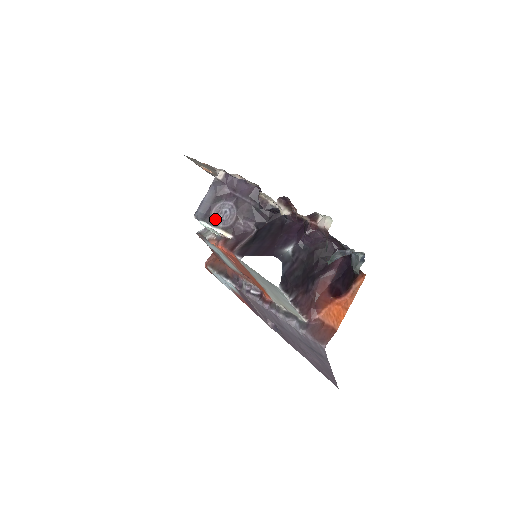
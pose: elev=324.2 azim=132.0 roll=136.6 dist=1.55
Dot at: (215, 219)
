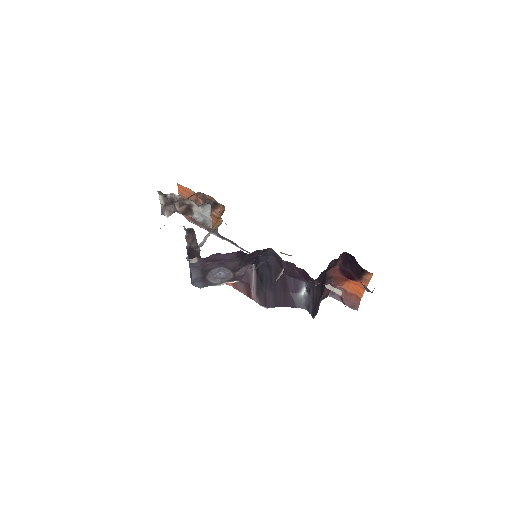
Dot at: (214, 281)
